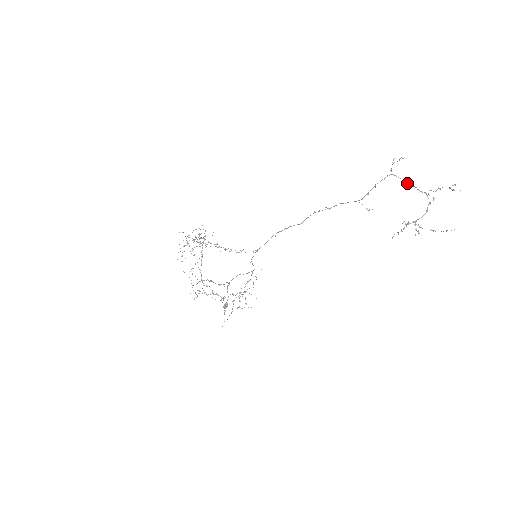
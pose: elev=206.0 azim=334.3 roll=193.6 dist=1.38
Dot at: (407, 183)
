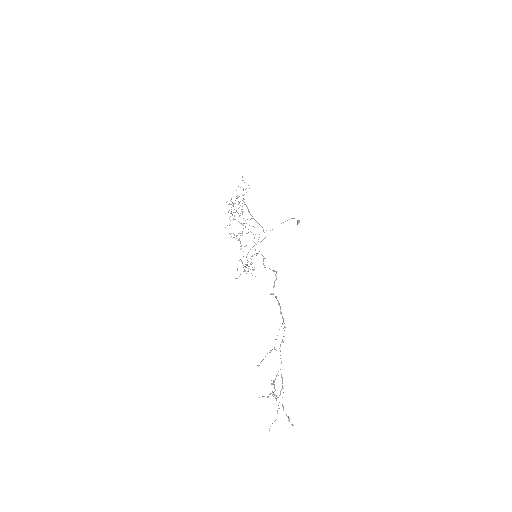
Dot at: occluded
